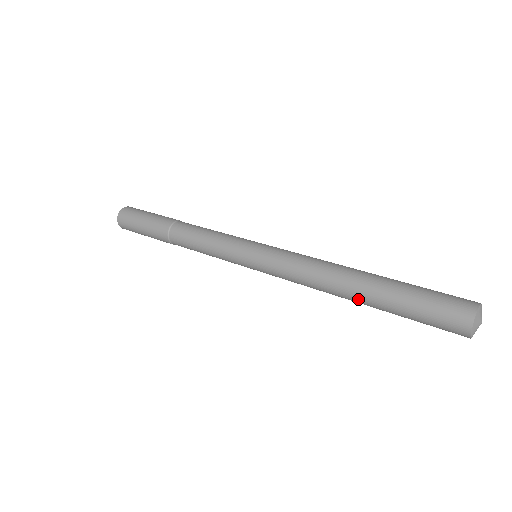
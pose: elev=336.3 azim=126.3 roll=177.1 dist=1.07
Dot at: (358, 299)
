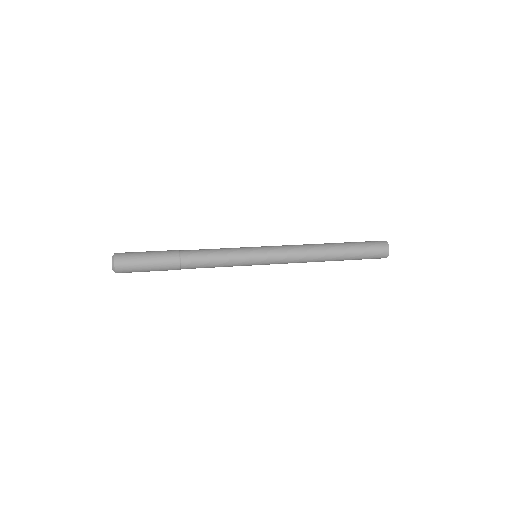
Dot at: (332, 260)
